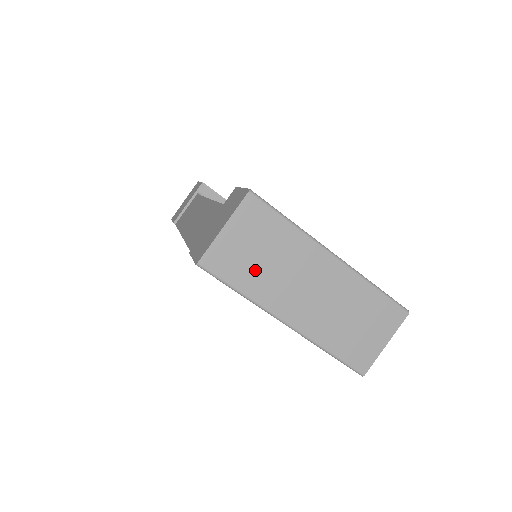
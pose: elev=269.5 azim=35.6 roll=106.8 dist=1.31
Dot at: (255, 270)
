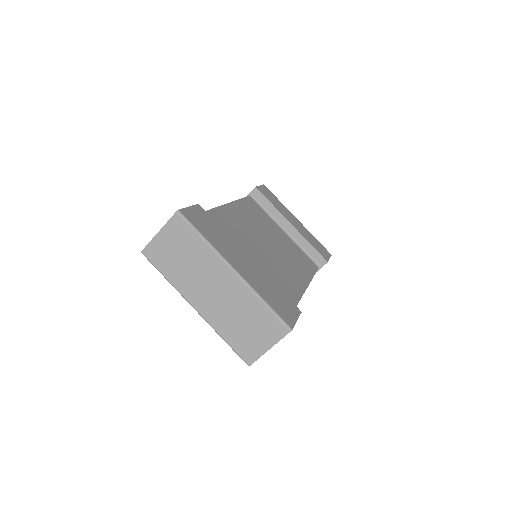
Dot at: (176, 266)
